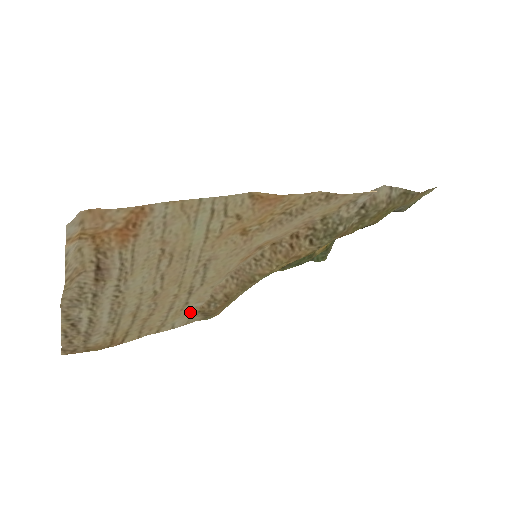
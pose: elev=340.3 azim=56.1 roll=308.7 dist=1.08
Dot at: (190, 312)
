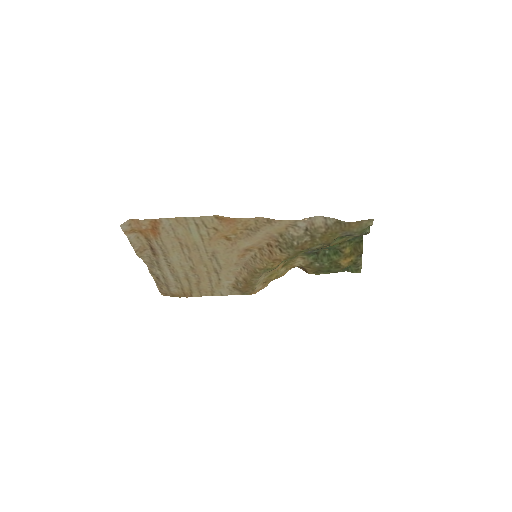
Dot at: (227, 286)
